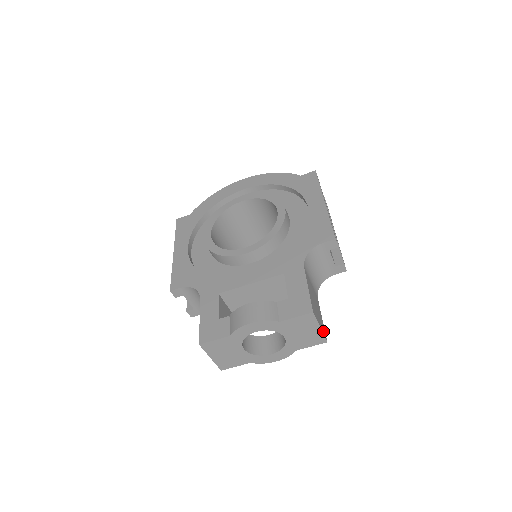
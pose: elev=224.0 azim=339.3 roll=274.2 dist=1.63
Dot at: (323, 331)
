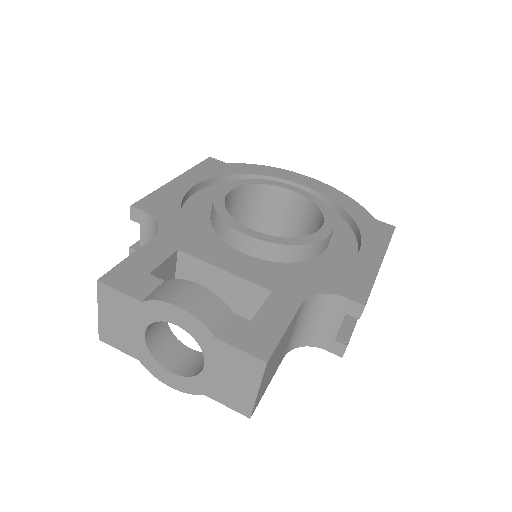
Dot at: (257, 400)
